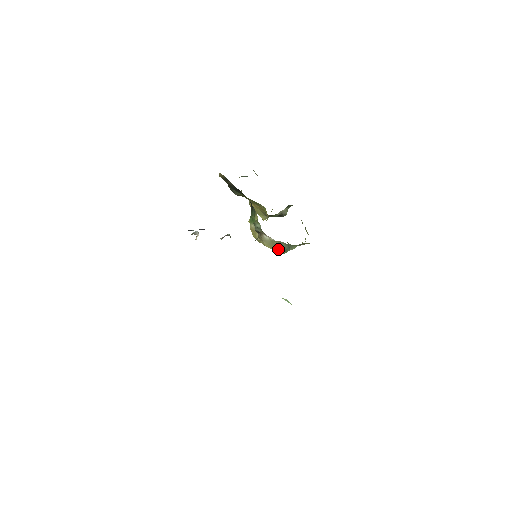
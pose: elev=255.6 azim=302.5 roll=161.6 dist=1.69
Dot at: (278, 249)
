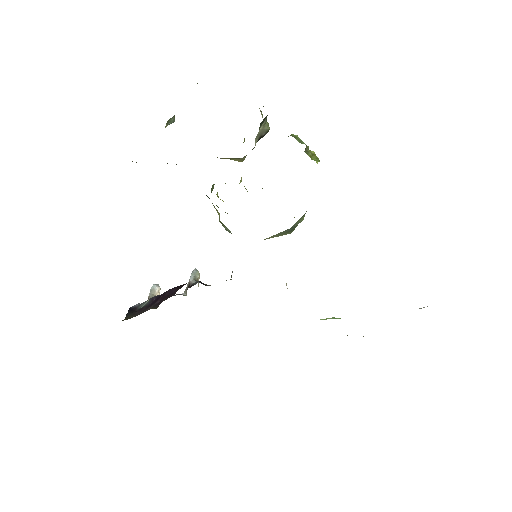
Dot at: occluded
